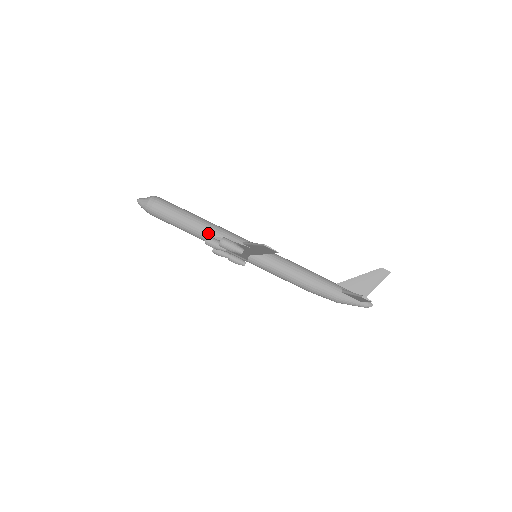
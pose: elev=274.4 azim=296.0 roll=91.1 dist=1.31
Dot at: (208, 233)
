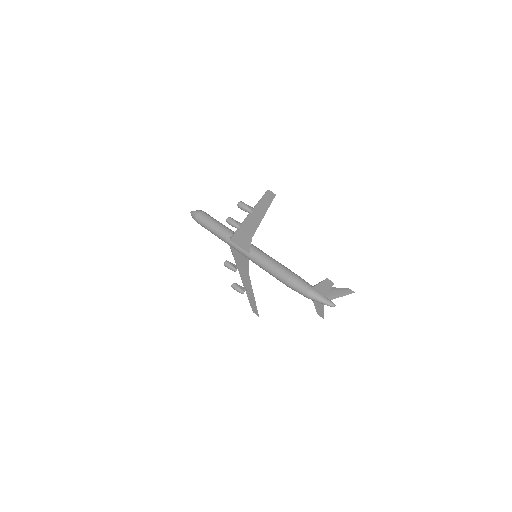
Dot at: (229, 232)
